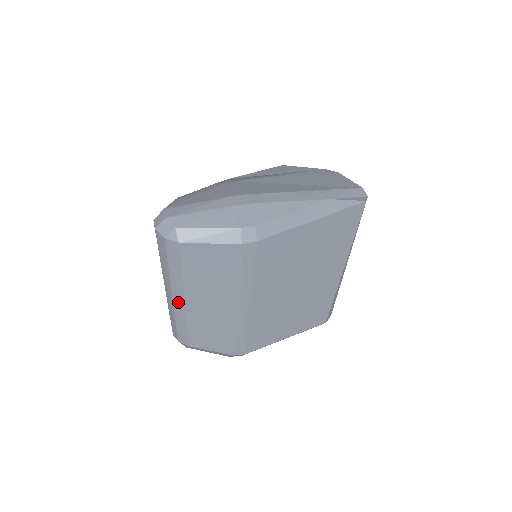
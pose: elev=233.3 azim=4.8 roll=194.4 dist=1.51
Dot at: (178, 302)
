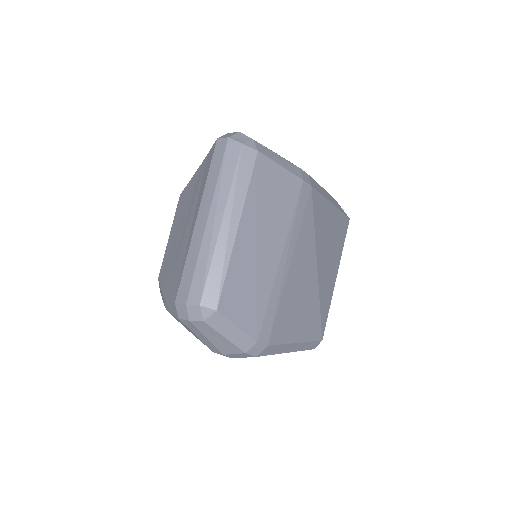
Dot at: (227, 233)
